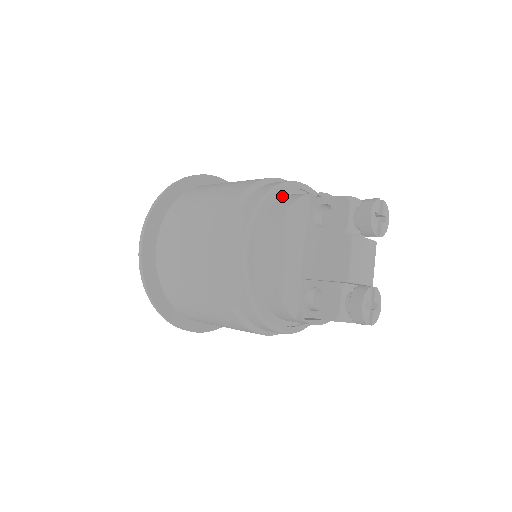
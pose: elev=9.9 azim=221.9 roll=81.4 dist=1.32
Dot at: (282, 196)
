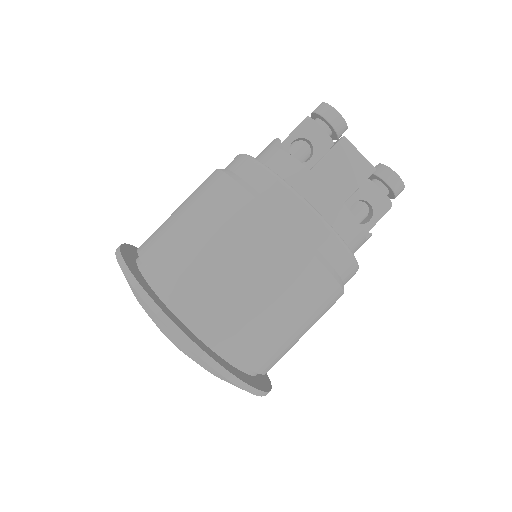
Dot at: occluded
